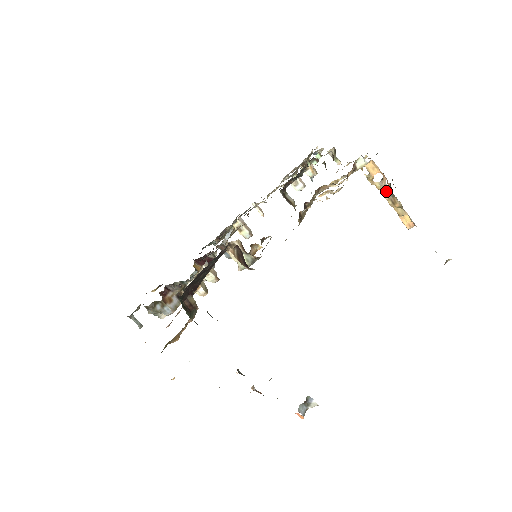
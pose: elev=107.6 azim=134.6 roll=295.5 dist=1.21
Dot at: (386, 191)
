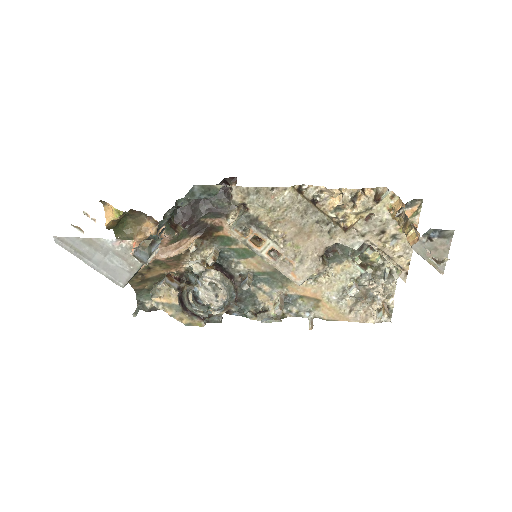
Dot at: (403, 219)
